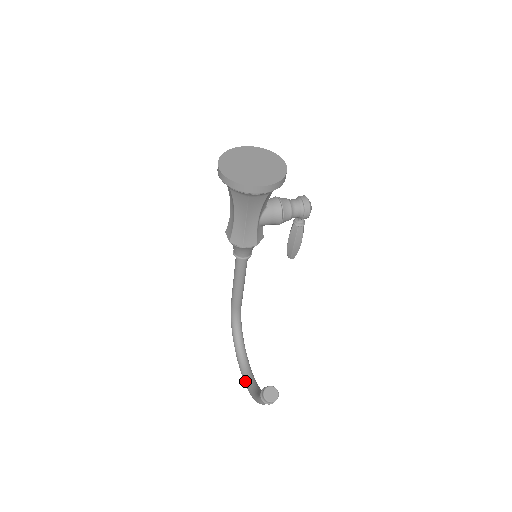
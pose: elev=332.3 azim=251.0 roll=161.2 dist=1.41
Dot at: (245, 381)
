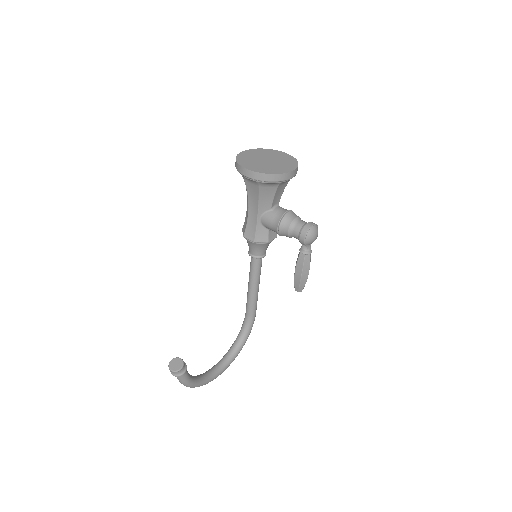
Dot at: (205, 372)
